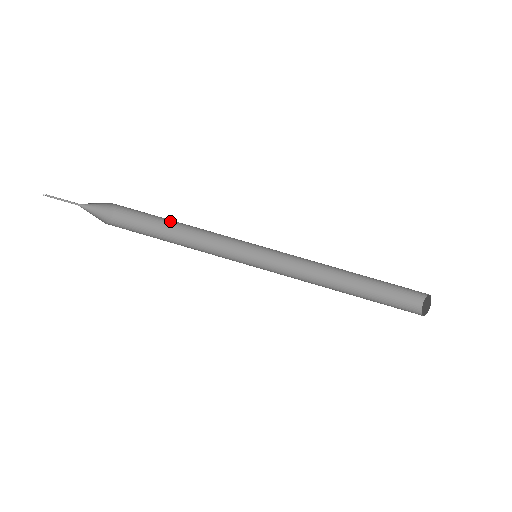
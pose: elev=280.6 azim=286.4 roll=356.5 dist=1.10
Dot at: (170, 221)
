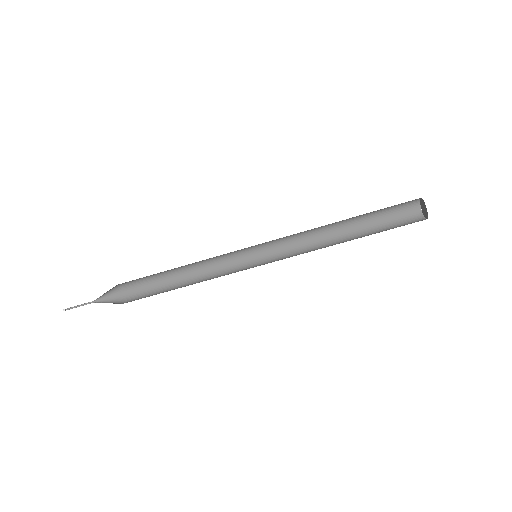
Dot at: occluded
